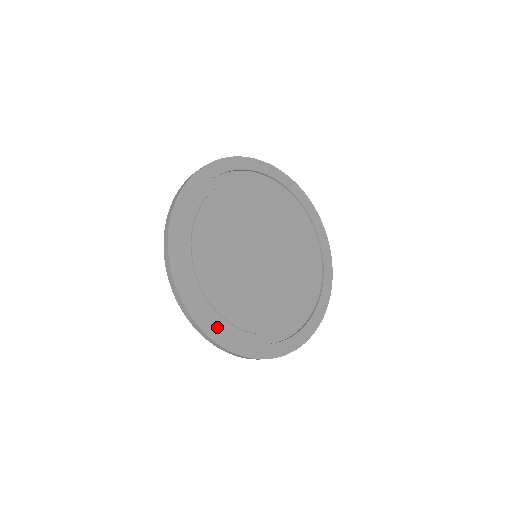
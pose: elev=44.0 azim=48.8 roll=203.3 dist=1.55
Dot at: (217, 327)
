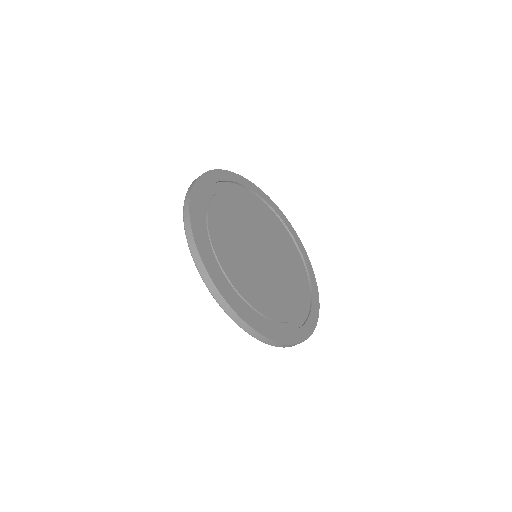
Dot at: (293, 332)
